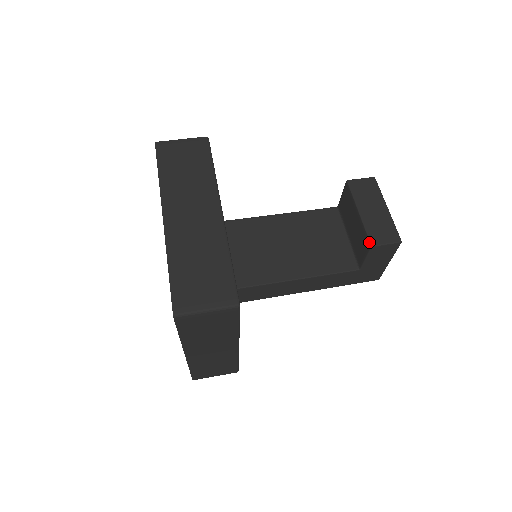
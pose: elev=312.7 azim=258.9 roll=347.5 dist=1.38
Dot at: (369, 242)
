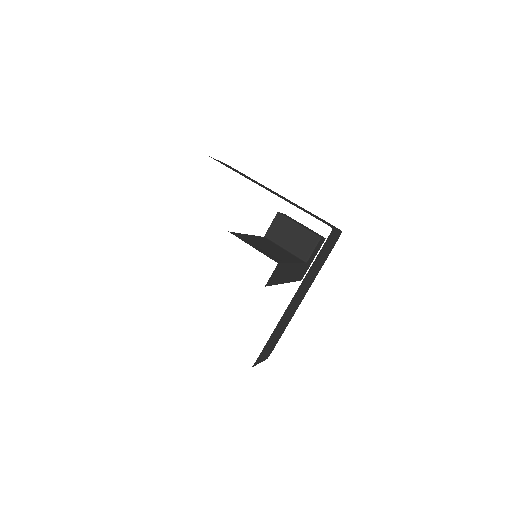
Dot at: (318, 236)
